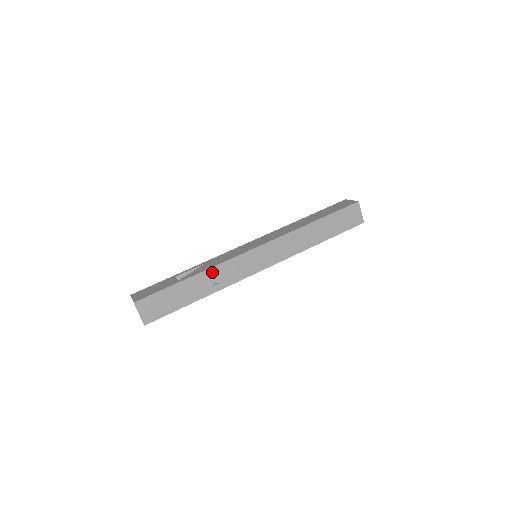
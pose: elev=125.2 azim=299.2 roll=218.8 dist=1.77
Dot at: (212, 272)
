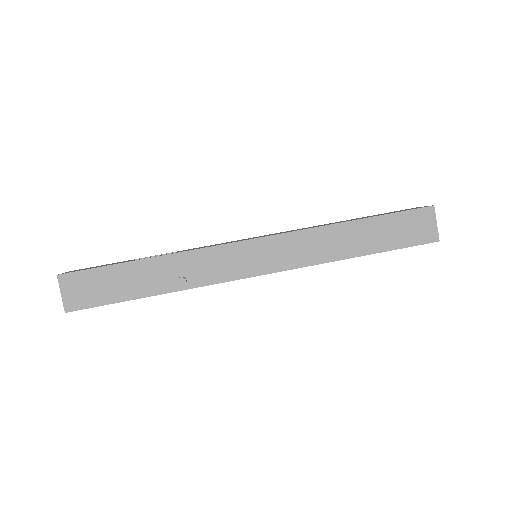
Dot at: (179, 259)
